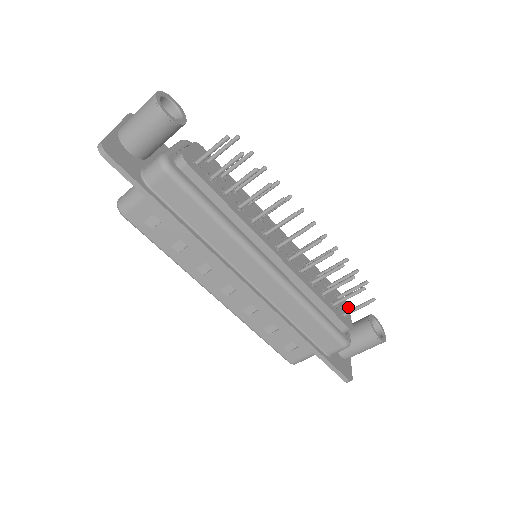
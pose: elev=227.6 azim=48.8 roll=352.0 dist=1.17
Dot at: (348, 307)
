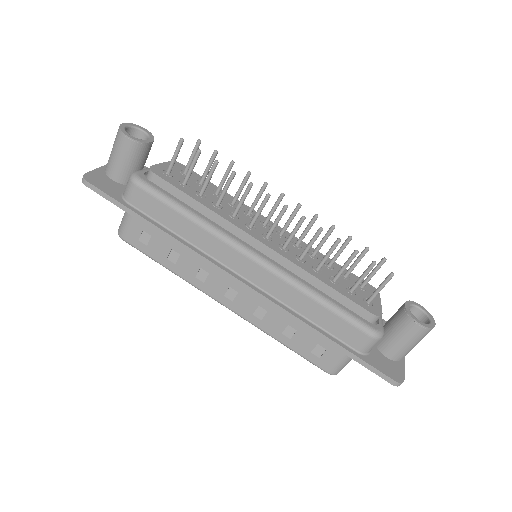
Dot at: (379, 297)
